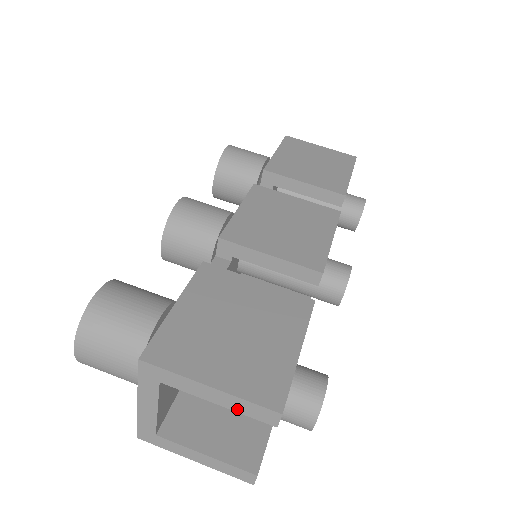
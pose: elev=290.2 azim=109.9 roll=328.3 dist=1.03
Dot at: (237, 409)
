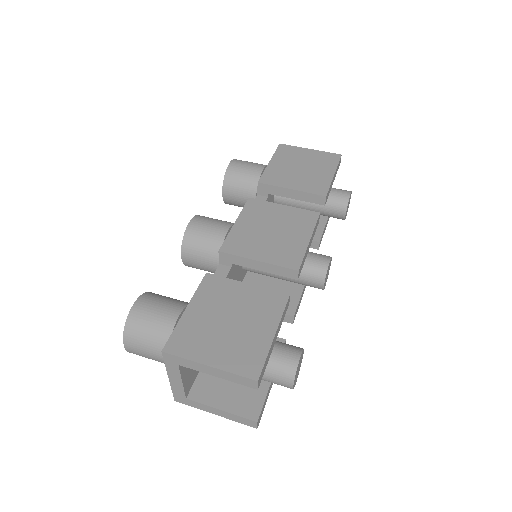
Dot at: (230, 379)
